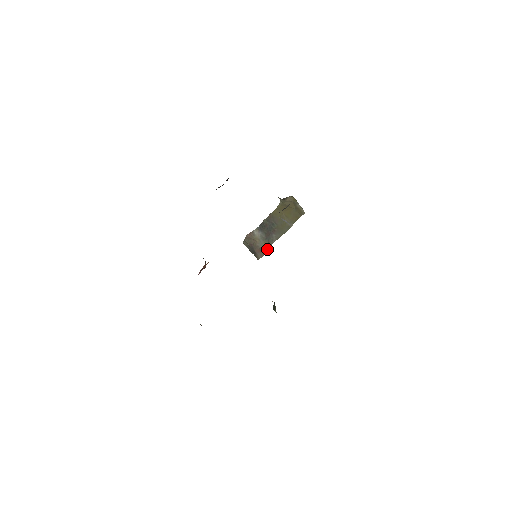
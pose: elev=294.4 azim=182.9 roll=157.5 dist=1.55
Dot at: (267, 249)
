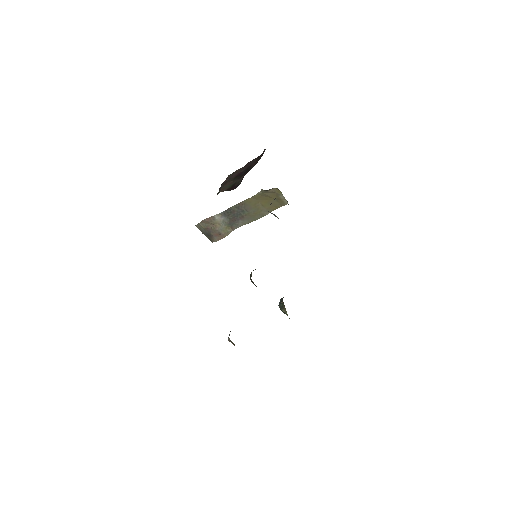
Dot at: (228, 233)
